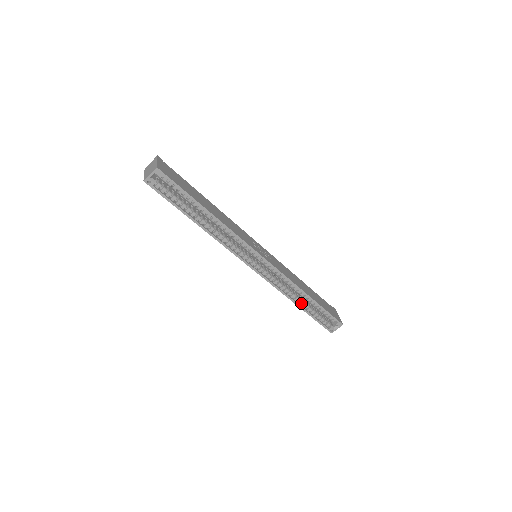
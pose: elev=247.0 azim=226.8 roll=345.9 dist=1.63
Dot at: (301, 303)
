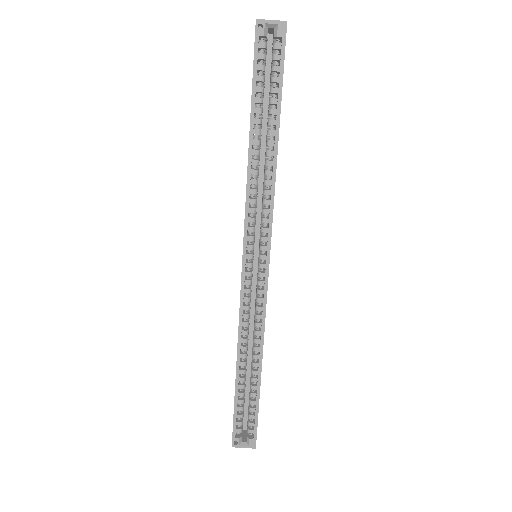
Dot at: (242, 368)
